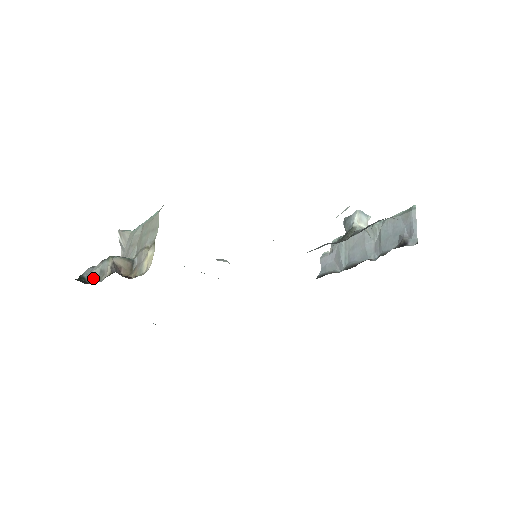
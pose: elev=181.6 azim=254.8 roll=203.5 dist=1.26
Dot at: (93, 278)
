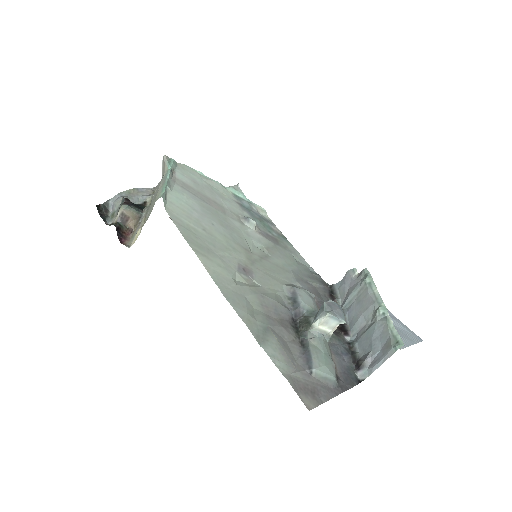
Dot at: (113, 209)
